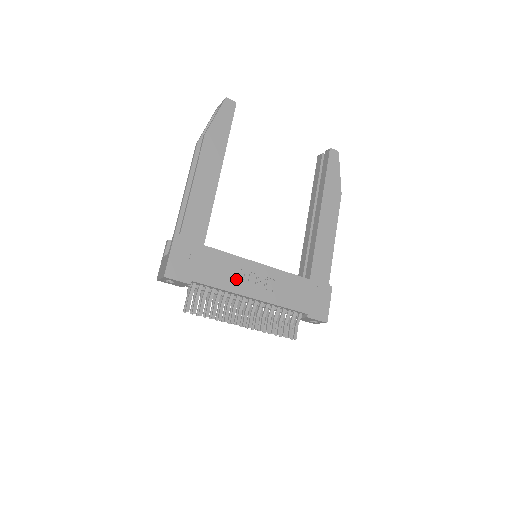
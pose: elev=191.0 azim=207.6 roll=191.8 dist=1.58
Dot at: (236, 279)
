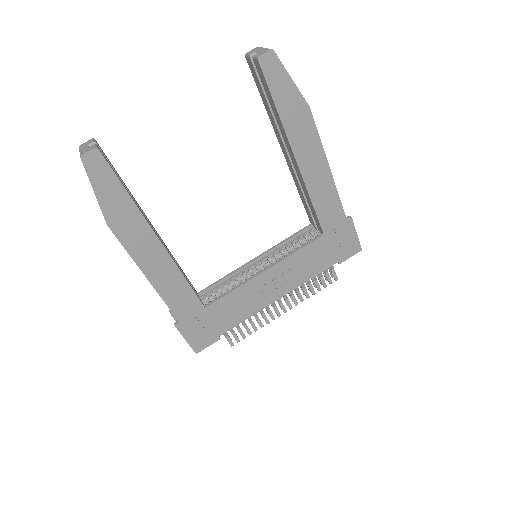
Dot at: (254, 301)
